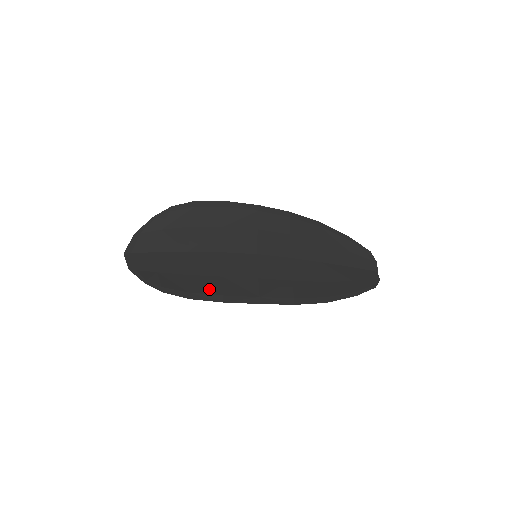
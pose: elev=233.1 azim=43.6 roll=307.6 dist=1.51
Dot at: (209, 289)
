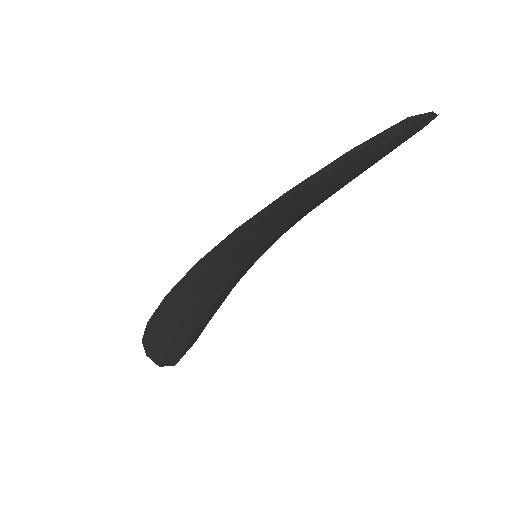
Dot at: (173, 303)
